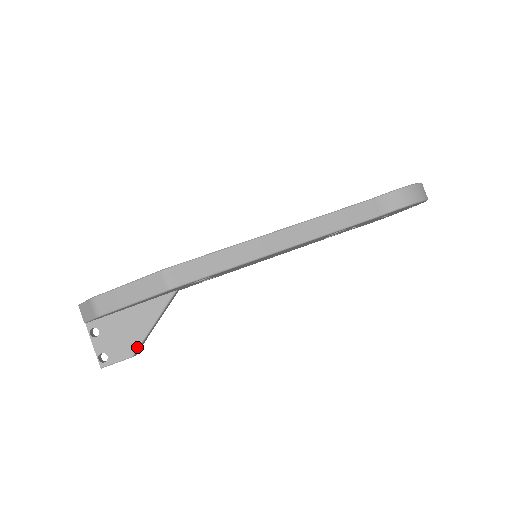
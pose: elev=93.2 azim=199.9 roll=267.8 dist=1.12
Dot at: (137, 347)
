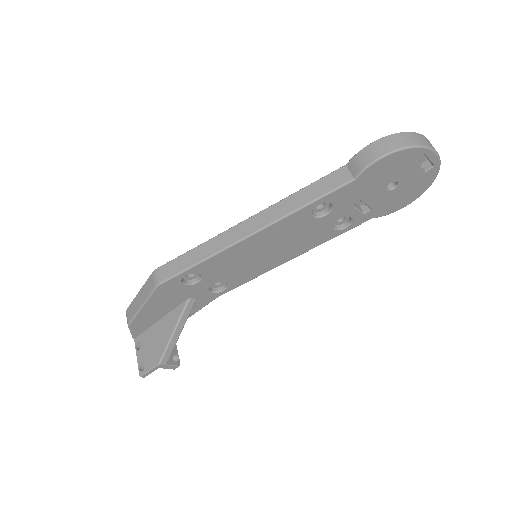
Dot at: (162, 354)
